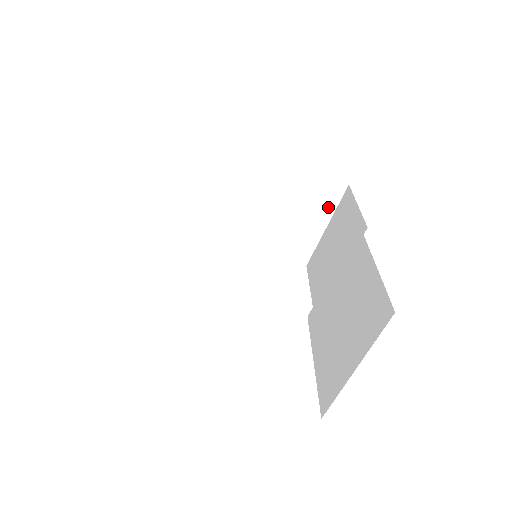
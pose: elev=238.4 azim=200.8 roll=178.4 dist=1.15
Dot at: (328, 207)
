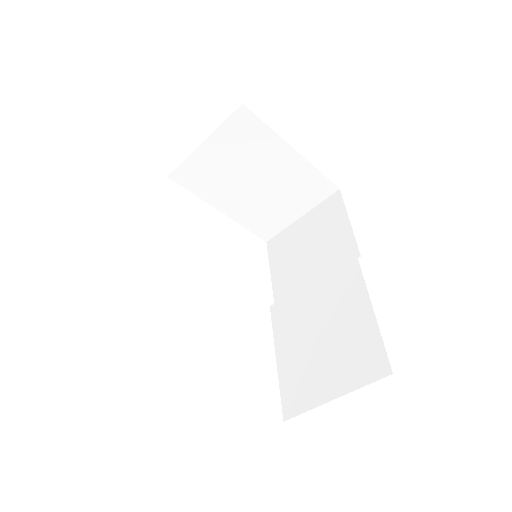
Dot at: (312, 201)
